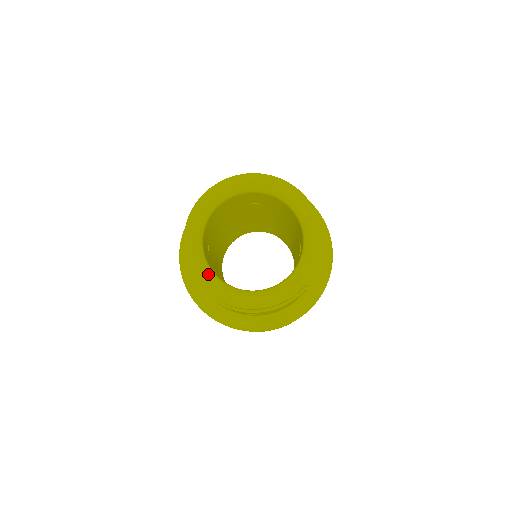
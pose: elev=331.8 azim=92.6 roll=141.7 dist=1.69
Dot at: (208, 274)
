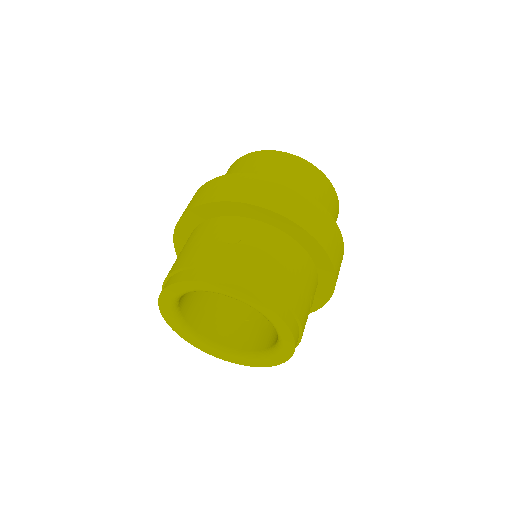
Dot at: (192, 338)
